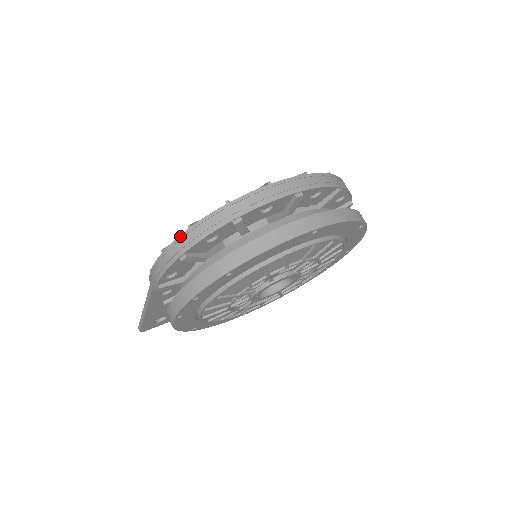
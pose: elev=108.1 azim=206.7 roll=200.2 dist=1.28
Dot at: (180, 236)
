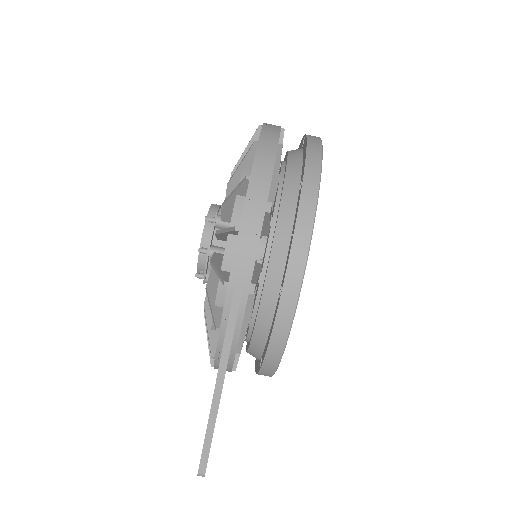
Dot at: (248, 191)
